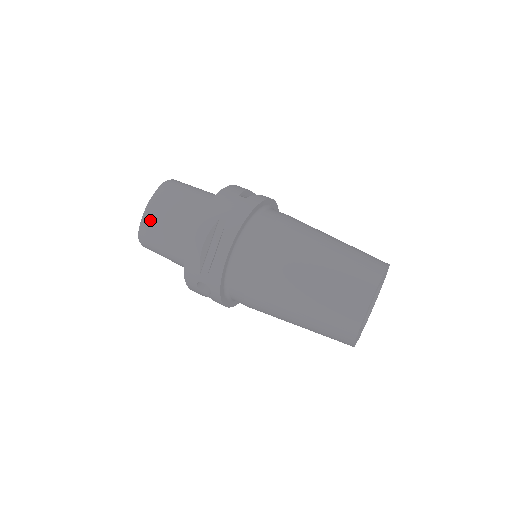
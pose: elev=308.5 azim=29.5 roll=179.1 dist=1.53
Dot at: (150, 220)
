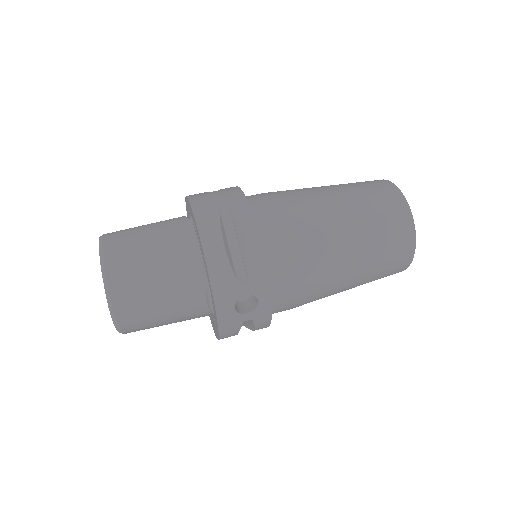
Dot at: (119, 279)
